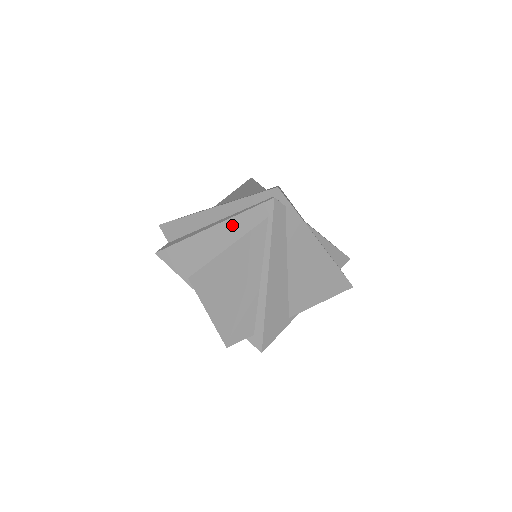
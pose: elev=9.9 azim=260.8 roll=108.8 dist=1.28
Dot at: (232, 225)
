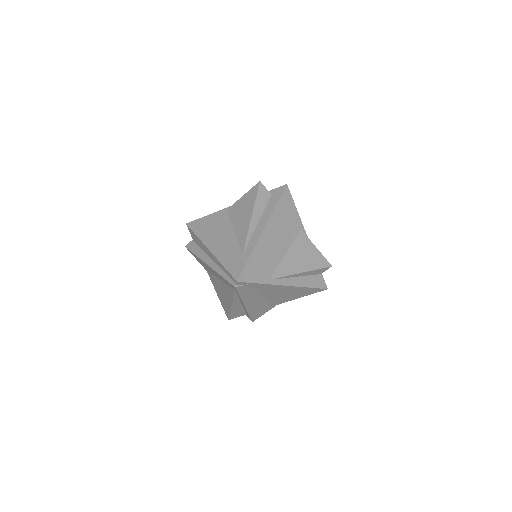
Dot at: (218, 275)
